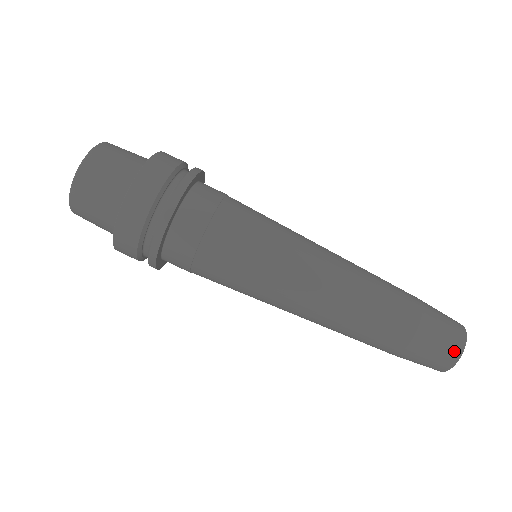
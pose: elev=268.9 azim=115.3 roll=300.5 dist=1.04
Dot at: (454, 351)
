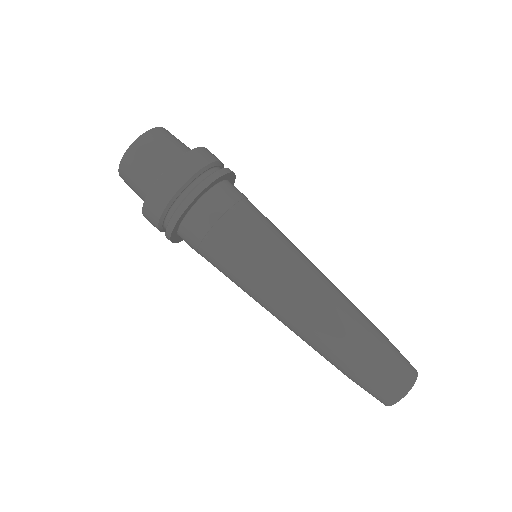
Dot at: (409, 378)
